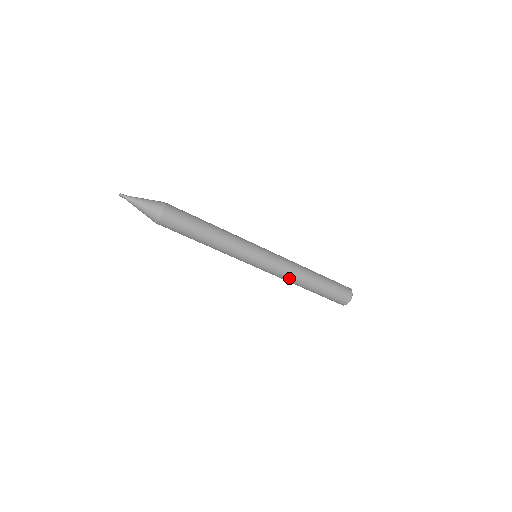
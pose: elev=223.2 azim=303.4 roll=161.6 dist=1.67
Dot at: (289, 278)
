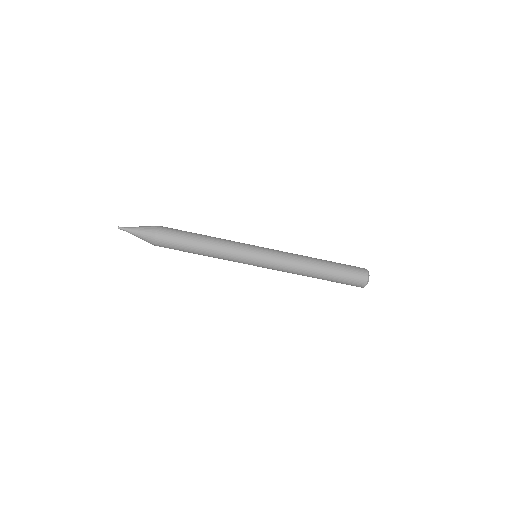
Dot at: (293, 271)
